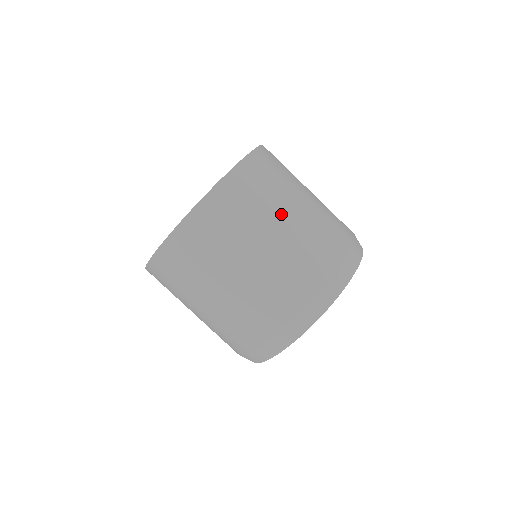
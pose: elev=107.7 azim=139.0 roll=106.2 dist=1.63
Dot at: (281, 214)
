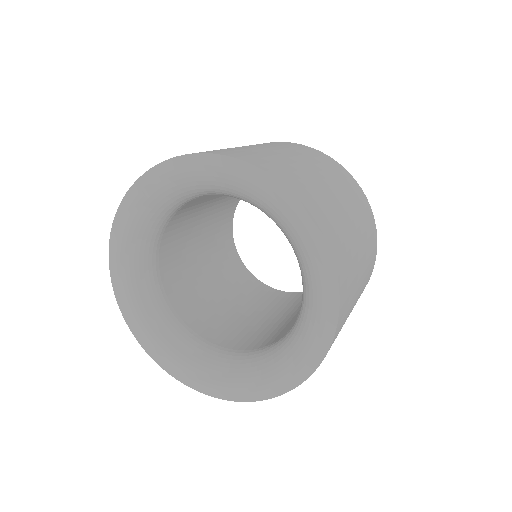
Dot at: occluded
